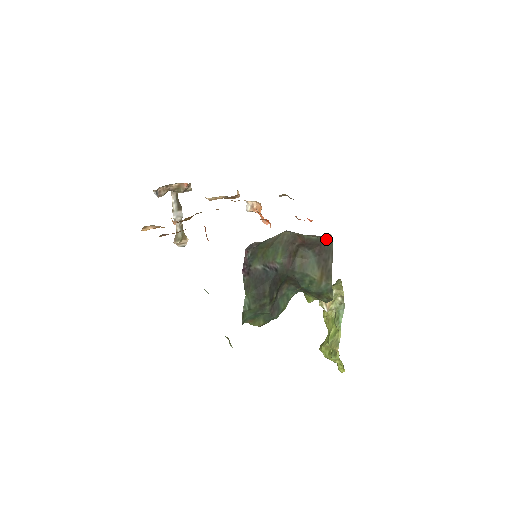
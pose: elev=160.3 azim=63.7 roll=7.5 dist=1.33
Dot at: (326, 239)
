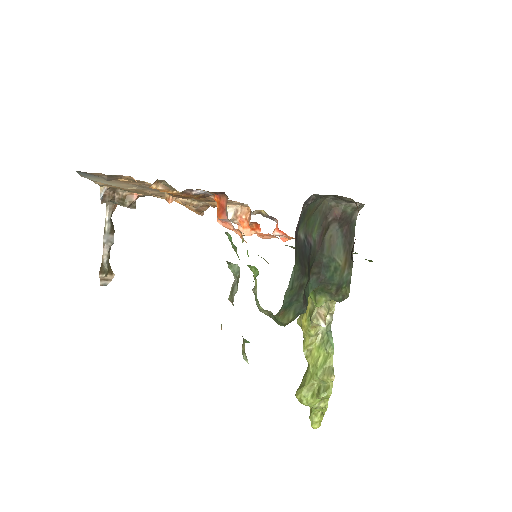
Dot at: (353, 218)
